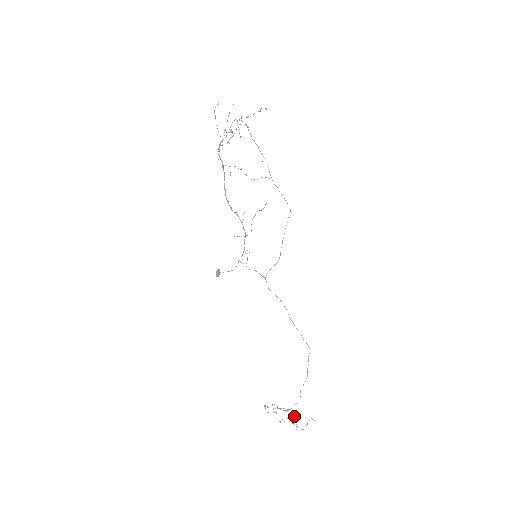
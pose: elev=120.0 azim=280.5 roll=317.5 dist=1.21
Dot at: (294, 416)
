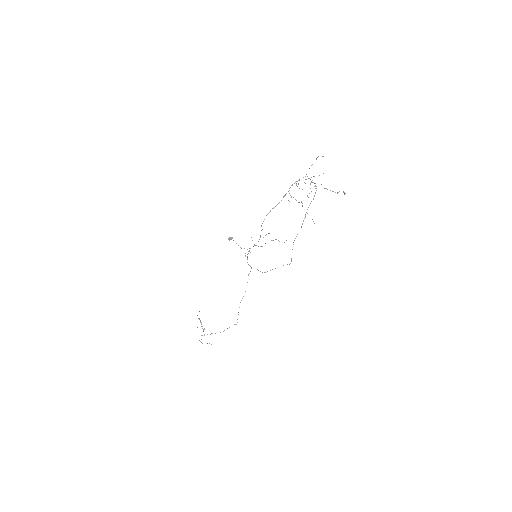
Dot at: occluded
